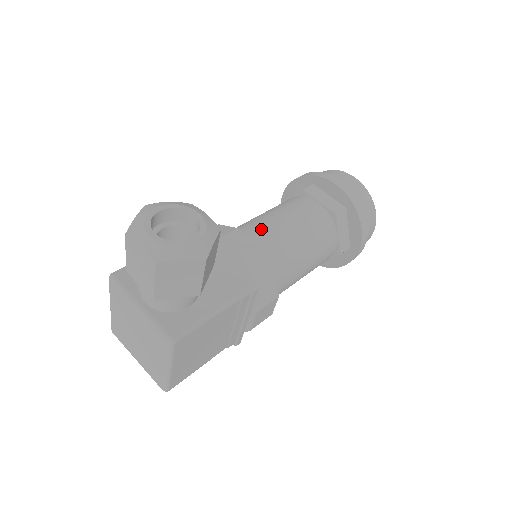
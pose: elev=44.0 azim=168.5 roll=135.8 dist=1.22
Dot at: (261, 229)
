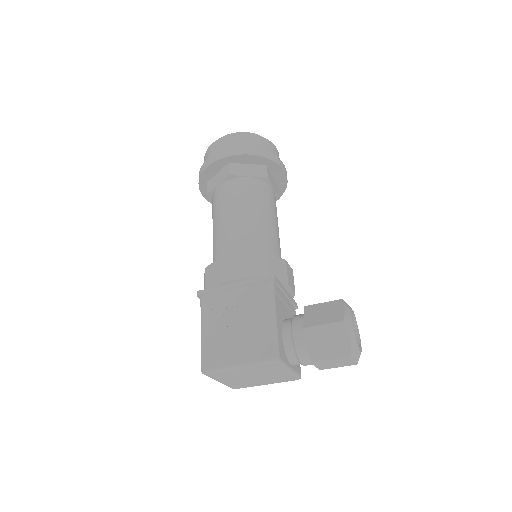
Dot at: (277, 244)
